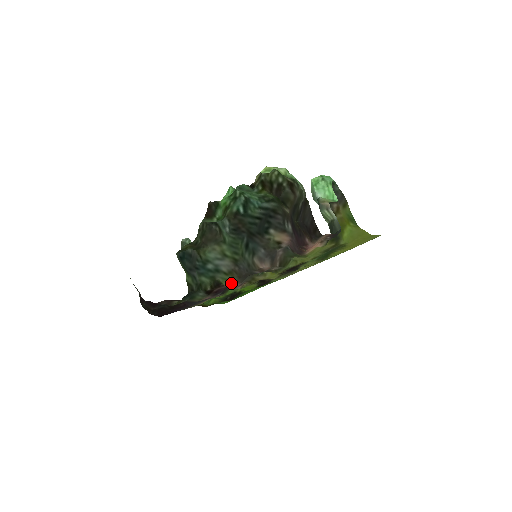
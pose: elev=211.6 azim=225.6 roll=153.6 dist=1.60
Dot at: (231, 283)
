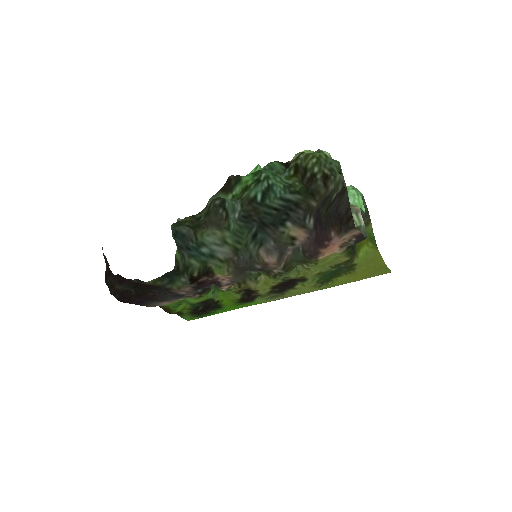
Dot at: (224, 272)
